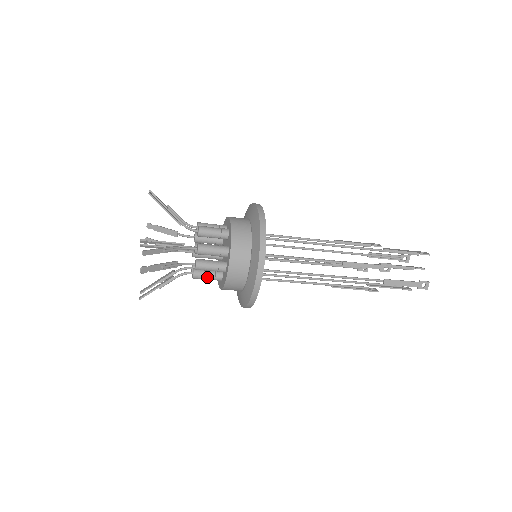
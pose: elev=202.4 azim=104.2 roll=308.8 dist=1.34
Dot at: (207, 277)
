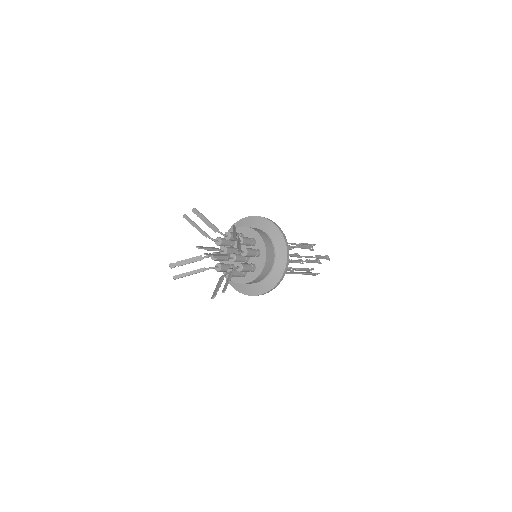
Dot at: (225, 271)
